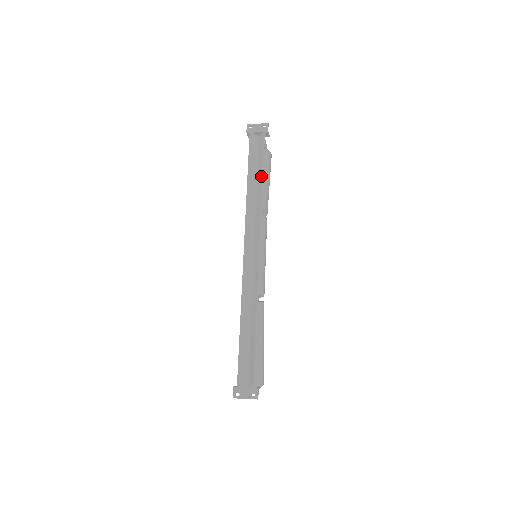
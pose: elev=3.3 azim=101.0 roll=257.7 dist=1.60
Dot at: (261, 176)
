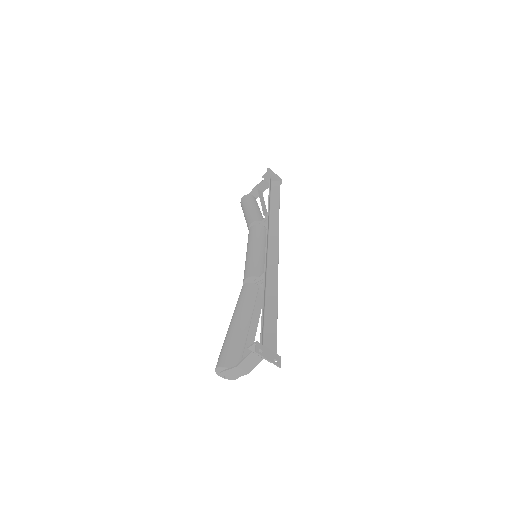
Dot at: (278, 203)
